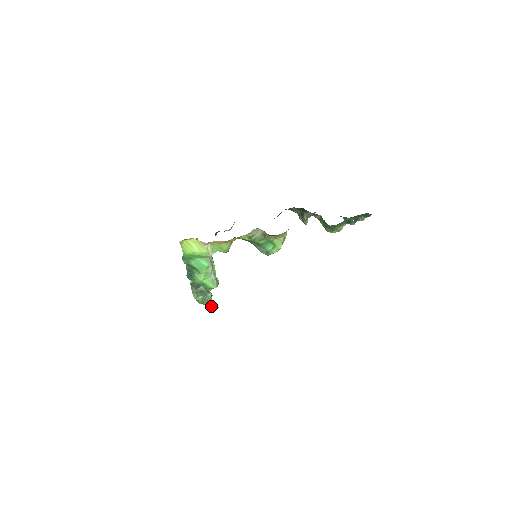
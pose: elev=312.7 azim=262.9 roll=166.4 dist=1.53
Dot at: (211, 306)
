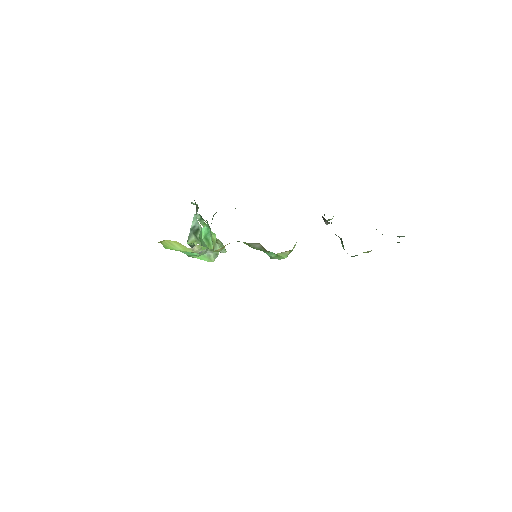
Dot at: occluded
